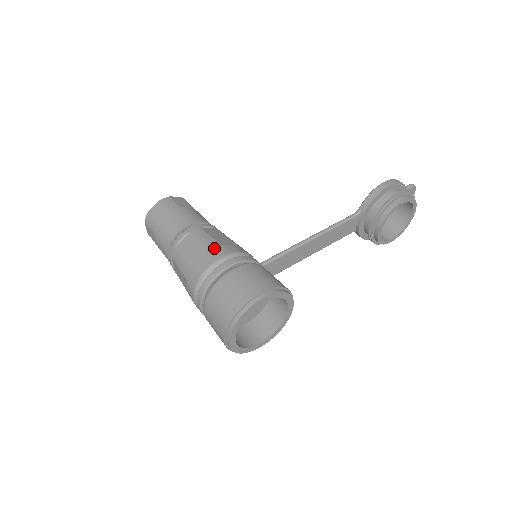
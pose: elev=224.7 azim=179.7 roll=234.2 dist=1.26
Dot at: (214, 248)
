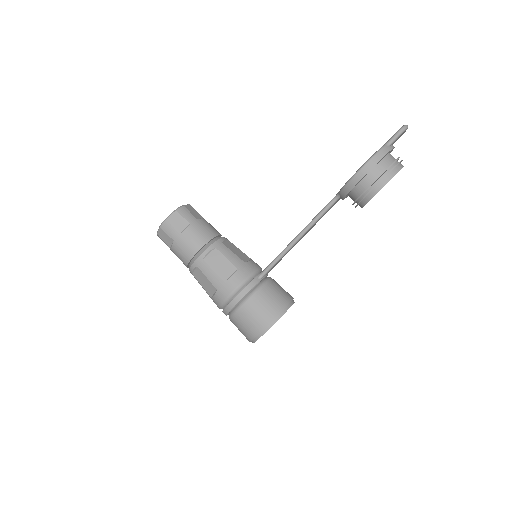
Dot at: (220, 287)
